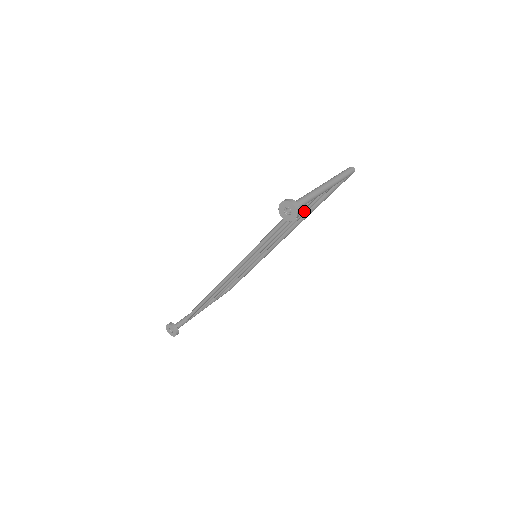
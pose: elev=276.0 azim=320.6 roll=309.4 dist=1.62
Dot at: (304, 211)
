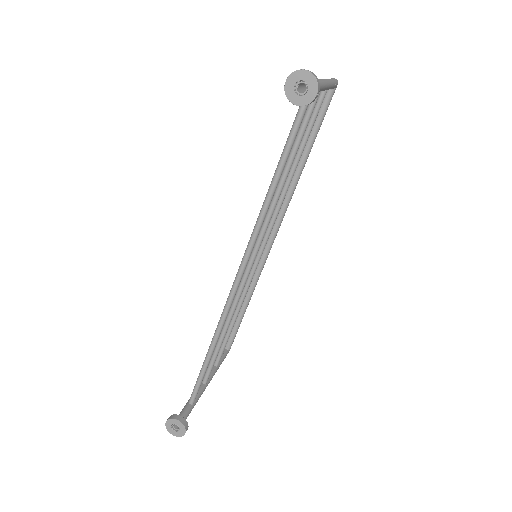
Dot at: (299, 154)
